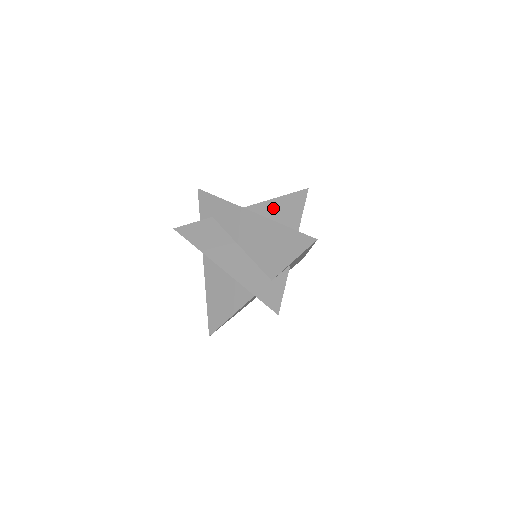
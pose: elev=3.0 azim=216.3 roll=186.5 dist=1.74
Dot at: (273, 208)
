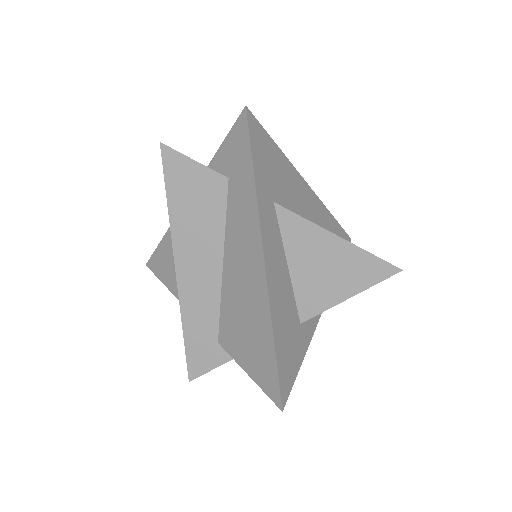
Dot at: (321, 251)
